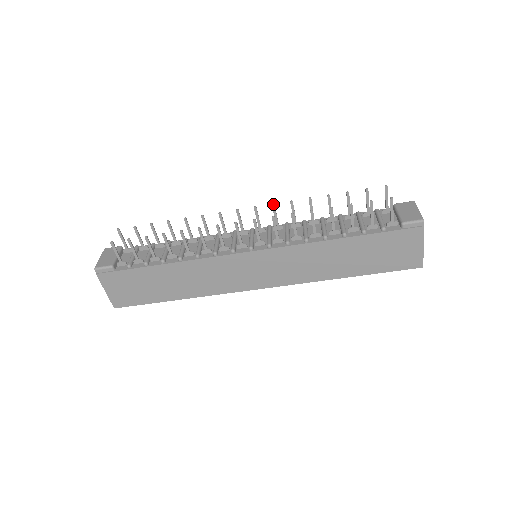
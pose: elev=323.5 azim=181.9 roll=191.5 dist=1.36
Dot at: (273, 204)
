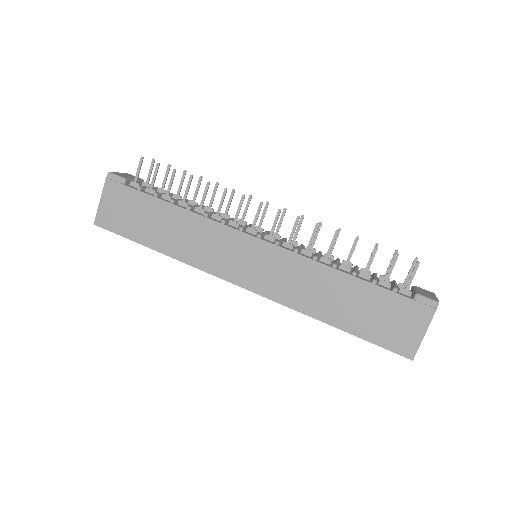
Dot at: (303, 215)
